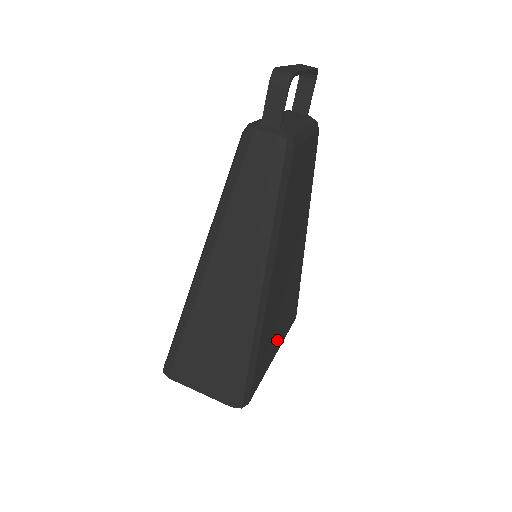
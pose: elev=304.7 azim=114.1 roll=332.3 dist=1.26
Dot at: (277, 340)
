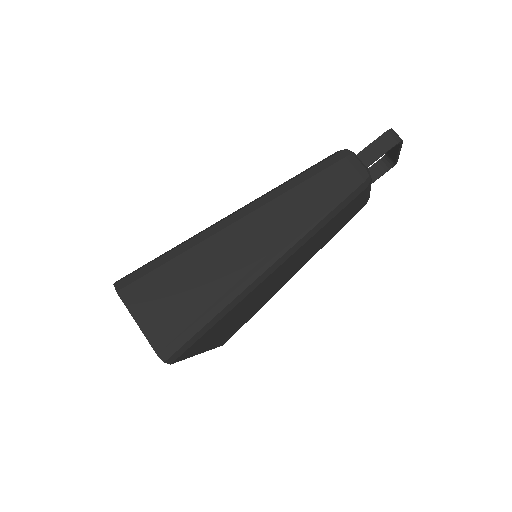
Dot at: (215, 340)
